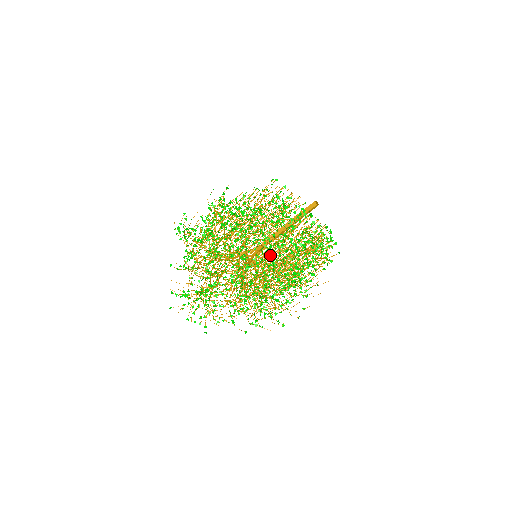
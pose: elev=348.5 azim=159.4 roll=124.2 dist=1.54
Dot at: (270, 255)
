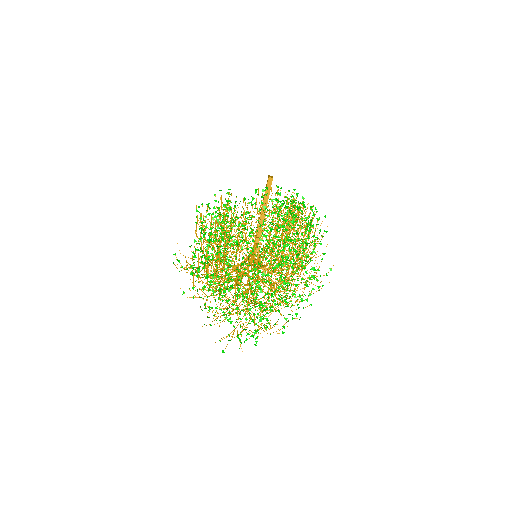
Dot at: occluded
